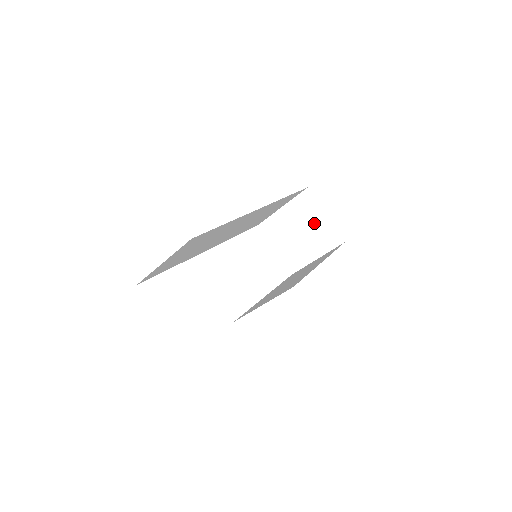
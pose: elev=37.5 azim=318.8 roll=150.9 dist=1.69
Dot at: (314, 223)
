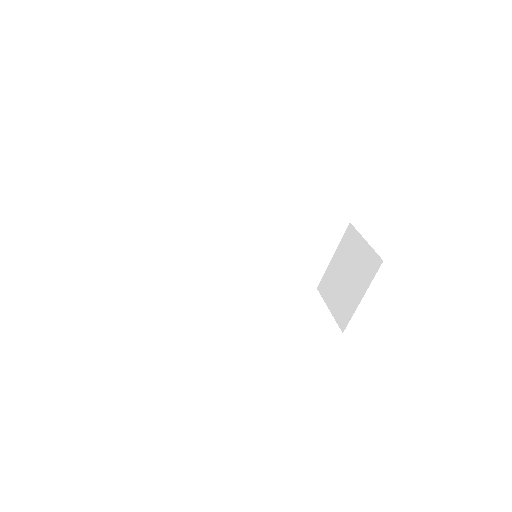
Dot at: (357, 257)
